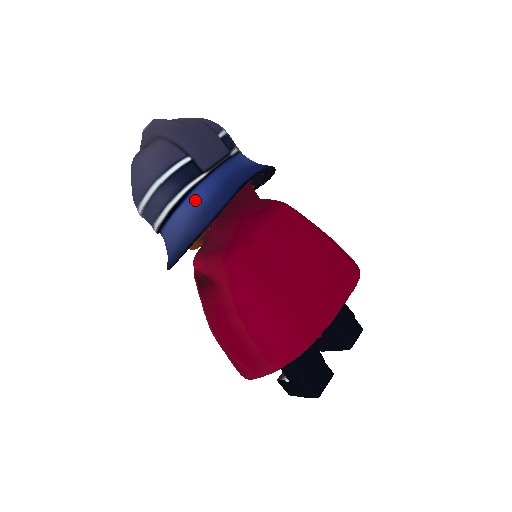
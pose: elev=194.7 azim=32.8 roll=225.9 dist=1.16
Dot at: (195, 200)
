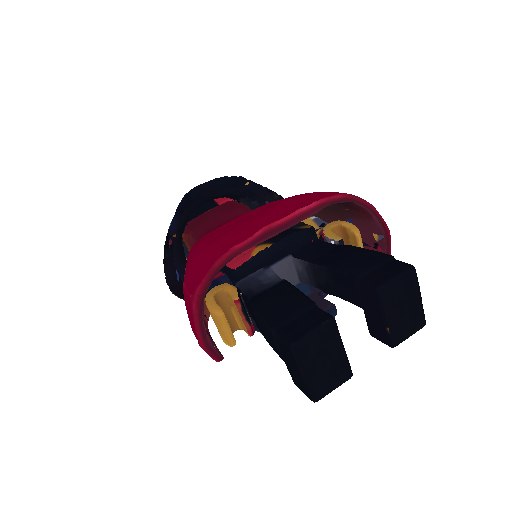
Dot at: occluded
